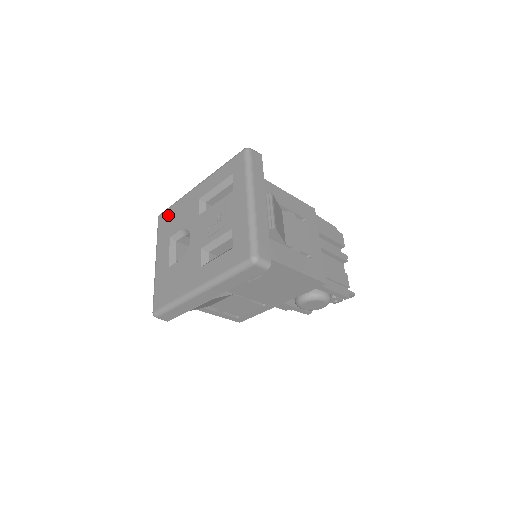
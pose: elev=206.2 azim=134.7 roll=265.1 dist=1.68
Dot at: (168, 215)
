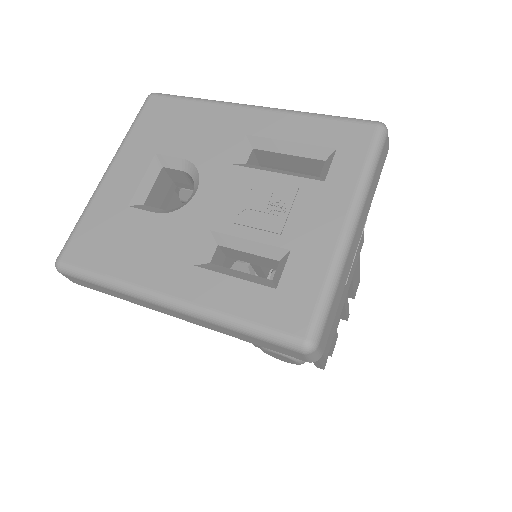
Dot at: (171, 109)
